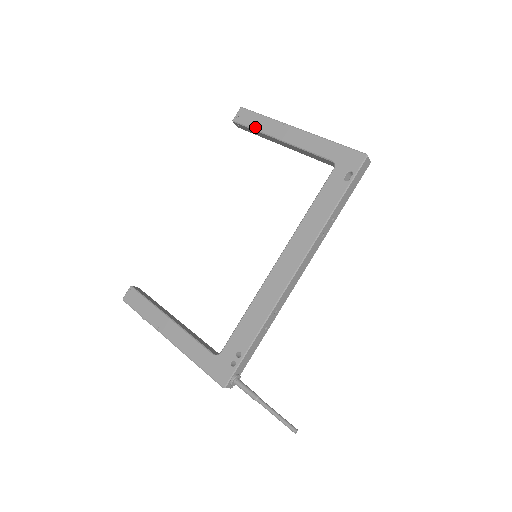
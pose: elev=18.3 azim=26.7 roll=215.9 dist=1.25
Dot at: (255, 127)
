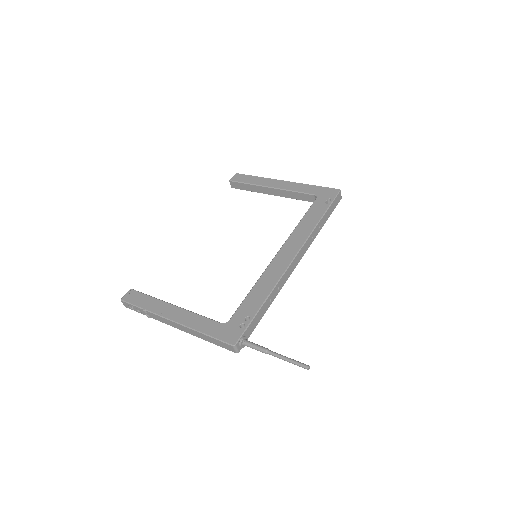
Dot at: (249, 182)
